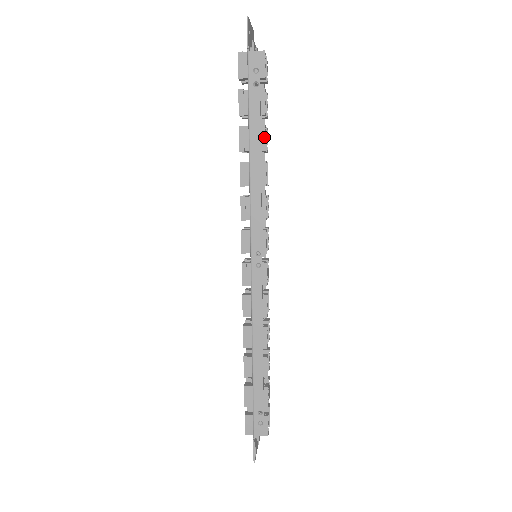
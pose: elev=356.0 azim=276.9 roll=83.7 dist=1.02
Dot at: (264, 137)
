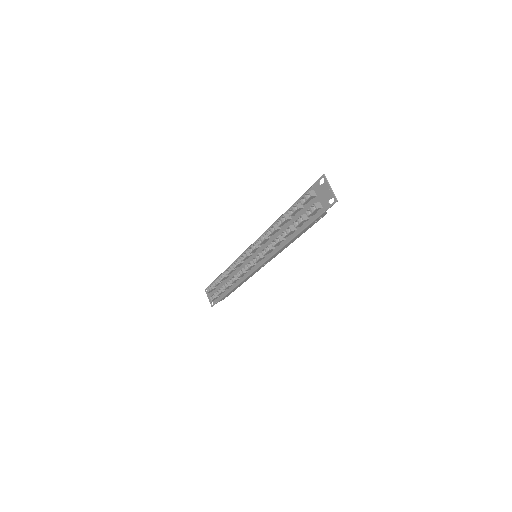
Dot at: occluded
